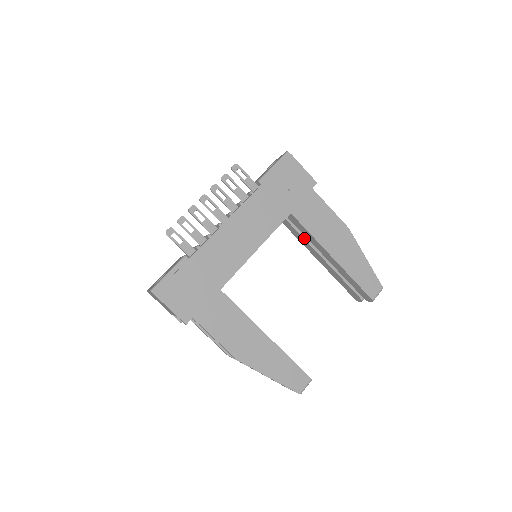
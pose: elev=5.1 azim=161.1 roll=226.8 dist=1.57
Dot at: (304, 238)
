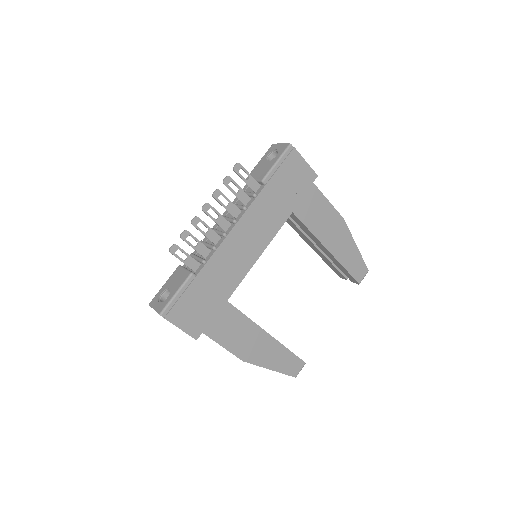
Dot at: (299, 229)
